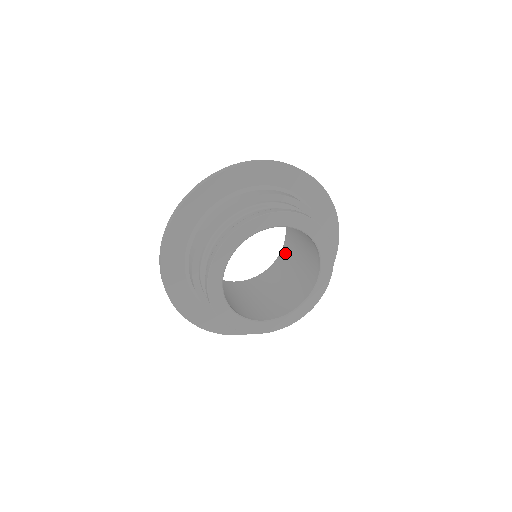
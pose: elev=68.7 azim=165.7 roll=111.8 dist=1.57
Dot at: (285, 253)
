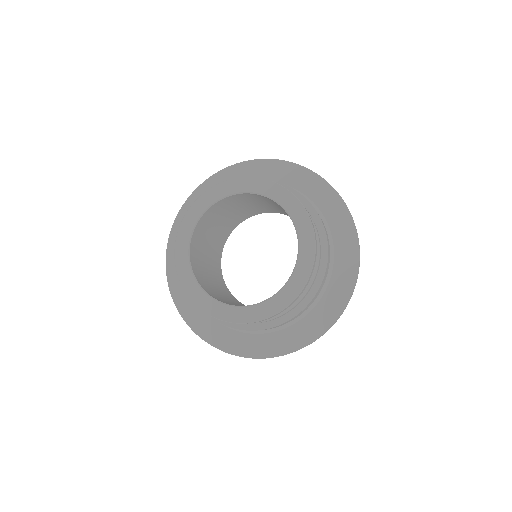
Dot at: occluded
